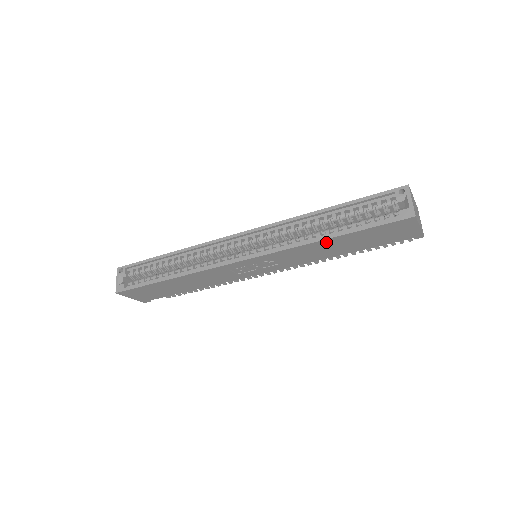
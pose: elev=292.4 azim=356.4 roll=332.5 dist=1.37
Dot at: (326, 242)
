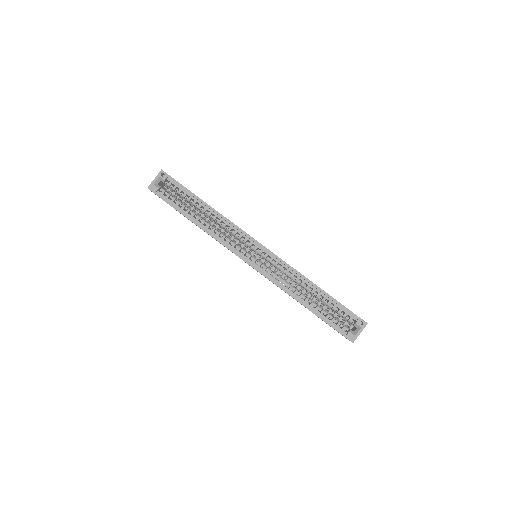
Dot at: (301, 303)
